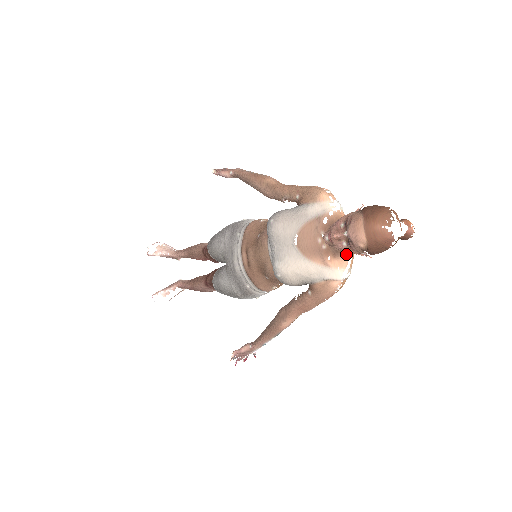
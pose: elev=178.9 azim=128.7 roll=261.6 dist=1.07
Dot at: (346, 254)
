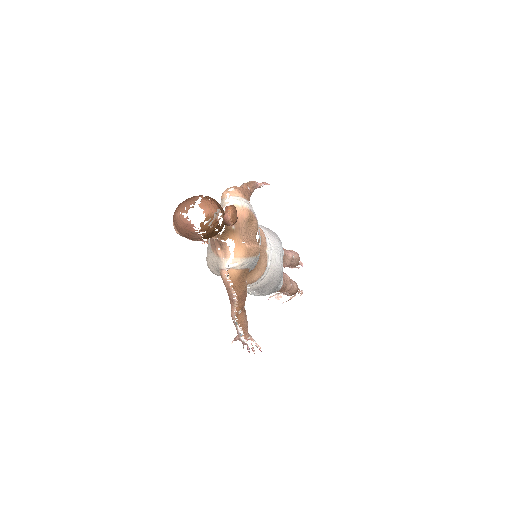
Dot at: (226, 245)
